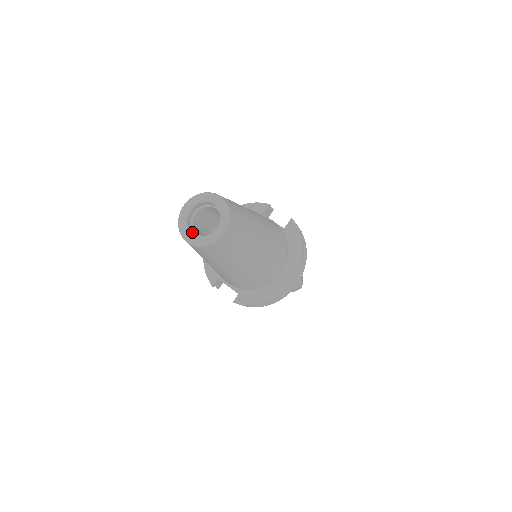
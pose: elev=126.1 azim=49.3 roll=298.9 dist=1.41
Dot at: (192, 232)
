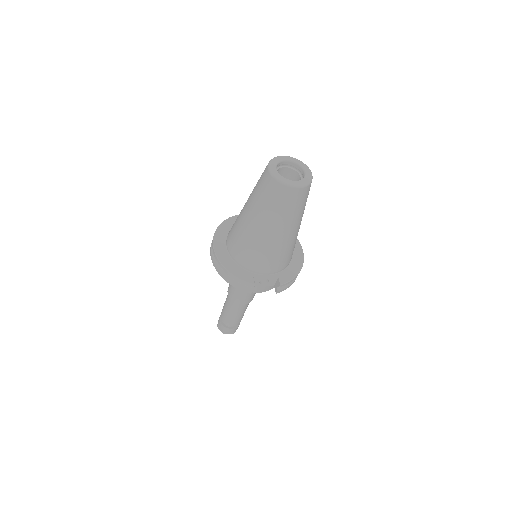
Dot at: (290, 182)
